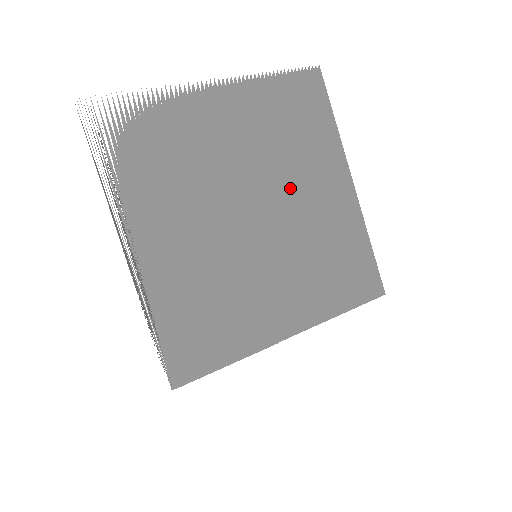
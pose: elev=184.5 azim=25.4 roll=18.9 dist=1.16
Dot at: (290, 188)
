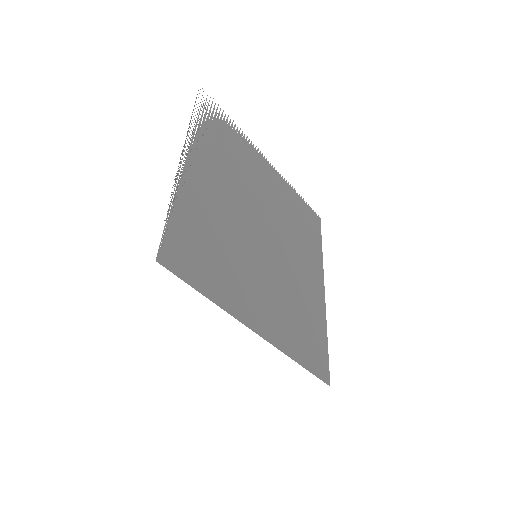
Dot at: (289, 248)
